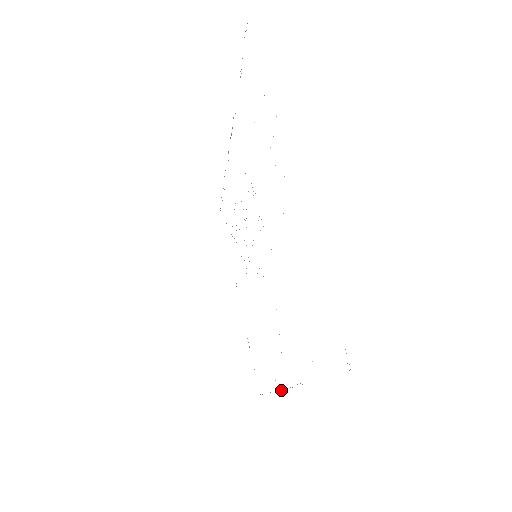
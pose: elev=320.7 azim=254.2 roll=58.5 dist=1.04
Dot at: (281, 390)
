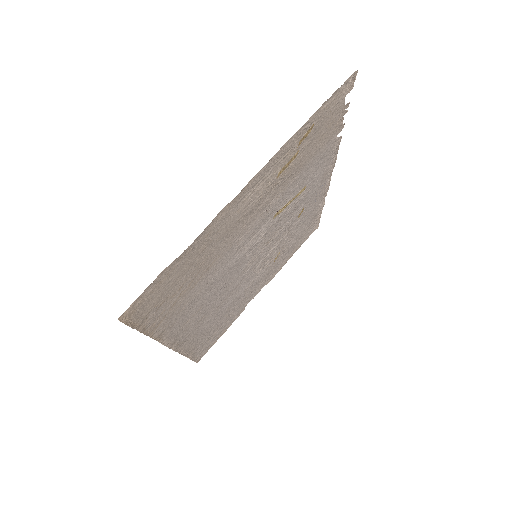
Dot at: (180, 353)
